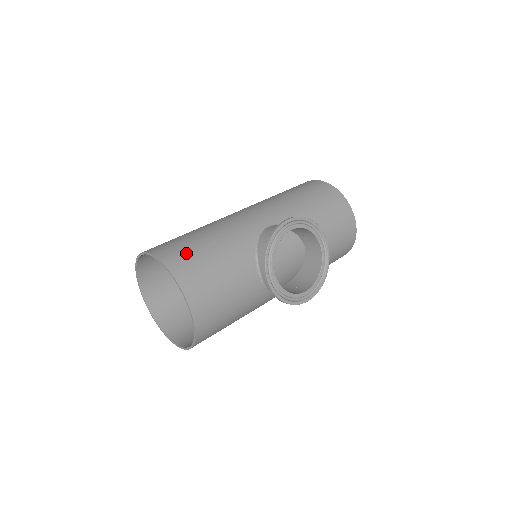
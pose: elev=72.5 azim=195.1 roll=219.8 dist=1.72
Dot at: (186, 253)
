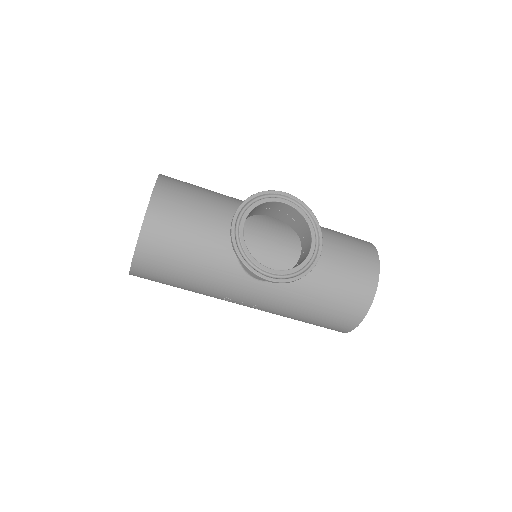
Dot at: (184, 182)
